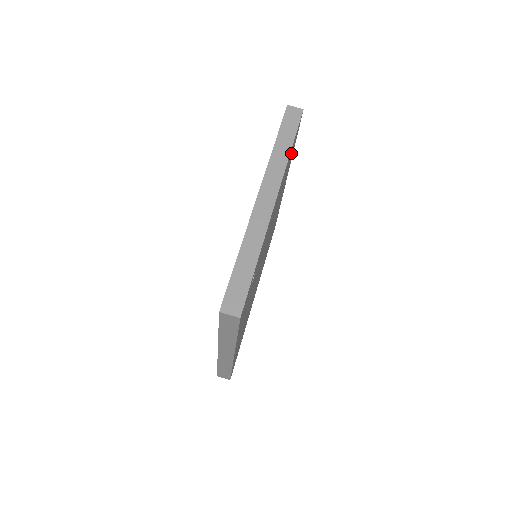
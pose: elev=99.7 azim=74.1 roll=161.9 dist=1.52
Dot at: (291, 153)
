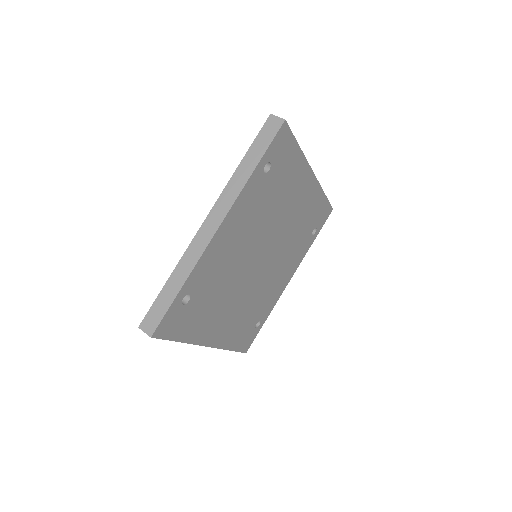
Dot at: (274, 165)
